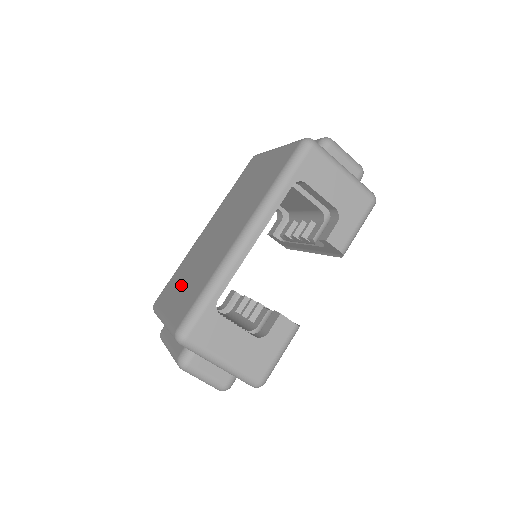
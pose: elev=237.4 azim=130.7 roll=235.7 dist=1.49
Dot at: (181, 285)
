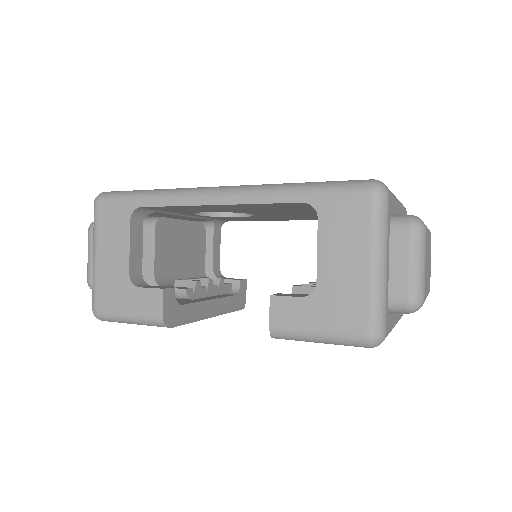
Dot at: occluded
